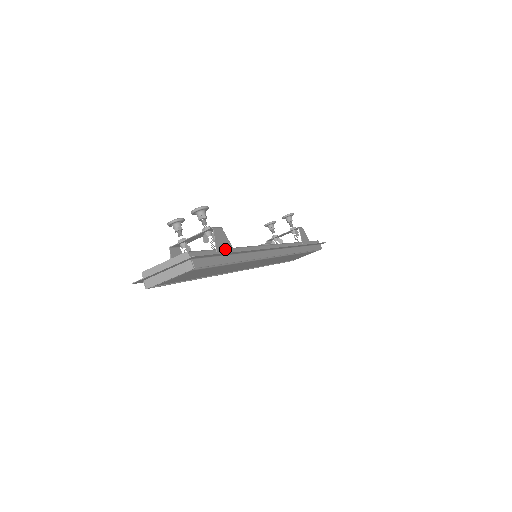
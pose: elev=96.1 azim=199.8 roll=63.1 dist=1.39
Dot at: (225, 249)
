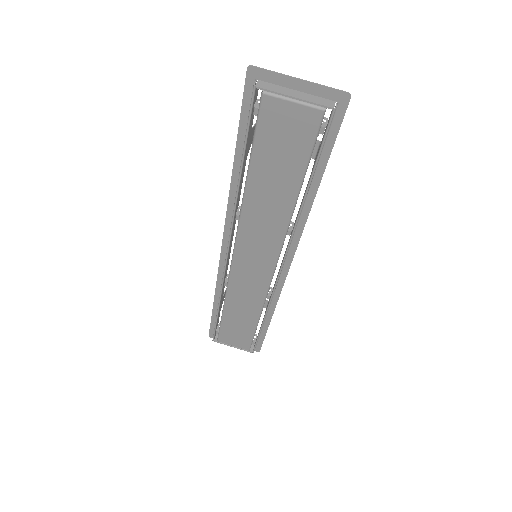
Dot at: occluded
